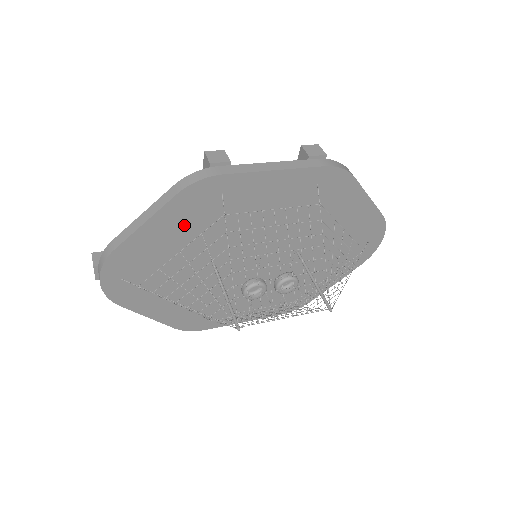
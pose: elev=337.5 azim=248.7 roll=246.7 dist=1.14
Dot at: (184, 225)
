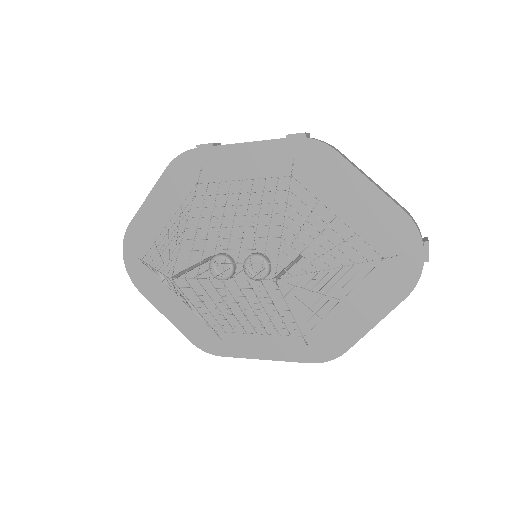
Dot at: (177, 202)
